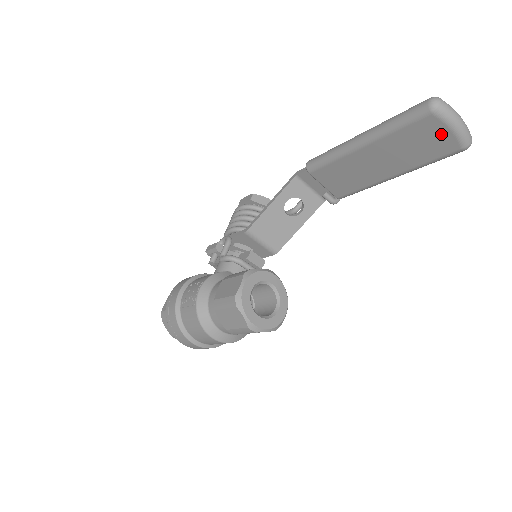
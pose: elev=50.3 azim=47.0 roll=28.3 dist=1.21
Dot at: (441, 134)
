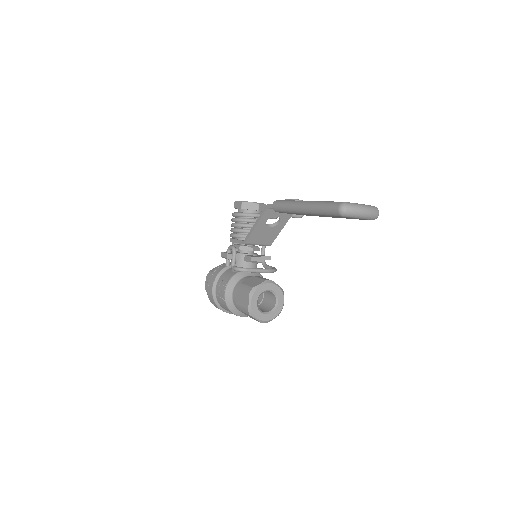
Dot at: (354, 218)
